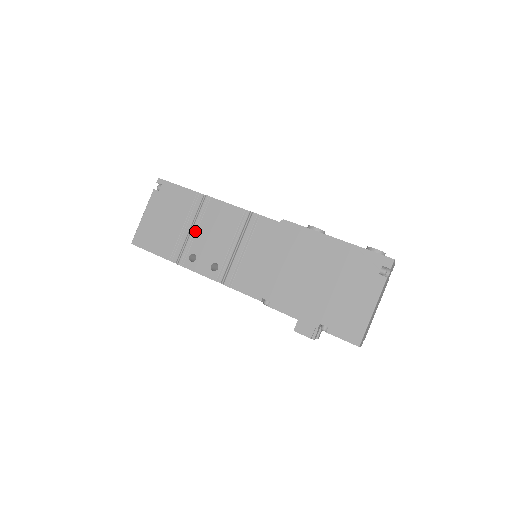
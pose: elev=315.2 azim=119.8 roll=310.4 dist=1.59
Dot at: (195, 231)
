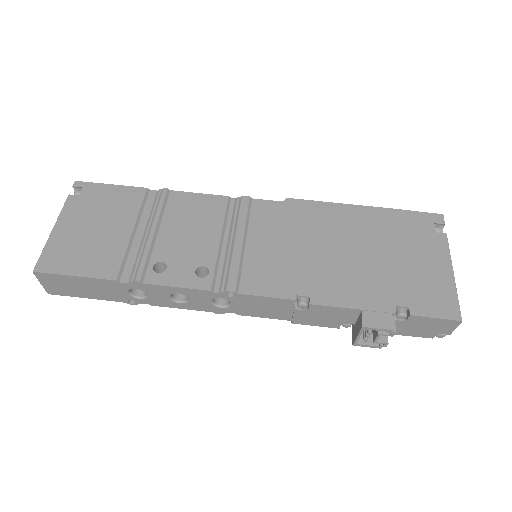
Dot at: (155, 232)
